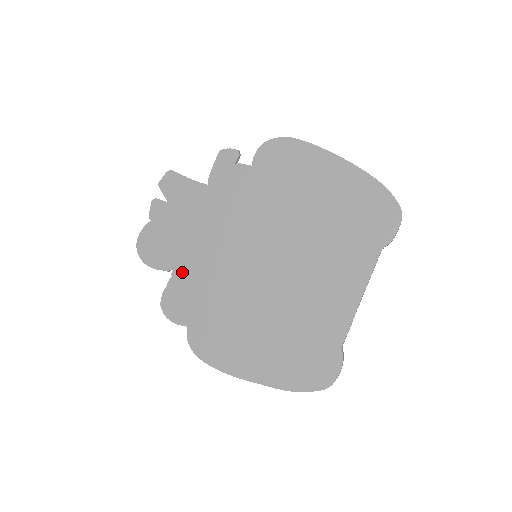
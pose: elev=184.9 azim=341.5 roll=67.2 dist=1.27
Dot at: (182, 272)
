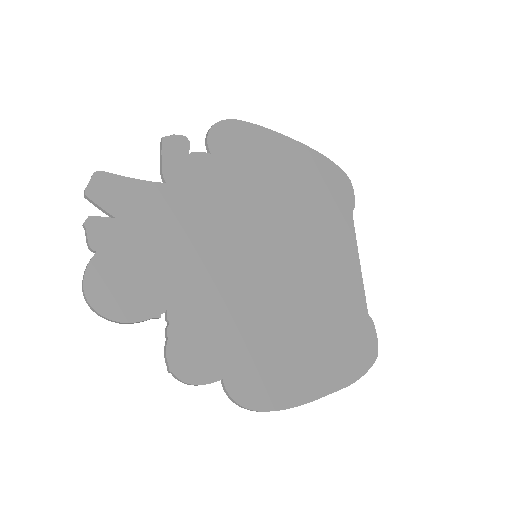
Dot at: (182, 309)
